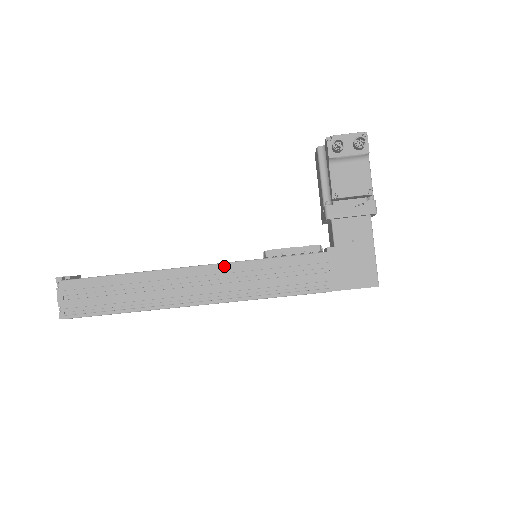
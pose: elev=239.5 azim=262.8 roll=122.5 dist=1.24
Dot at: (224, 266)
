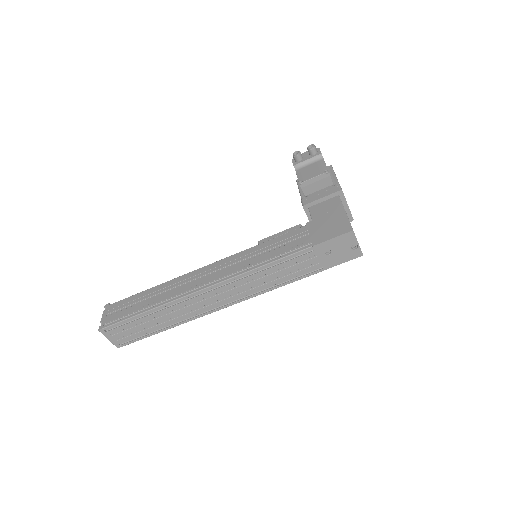
Dot at: (226, 259)
